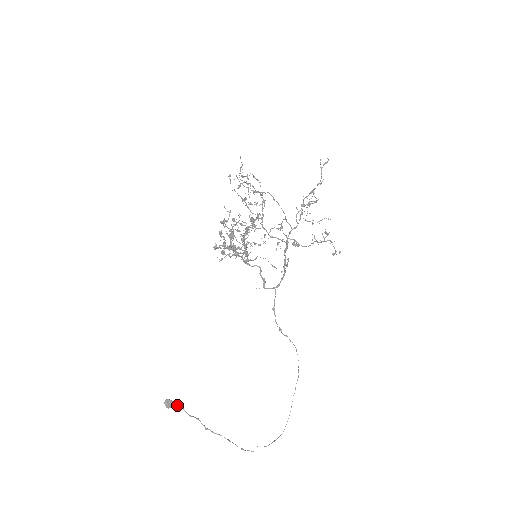
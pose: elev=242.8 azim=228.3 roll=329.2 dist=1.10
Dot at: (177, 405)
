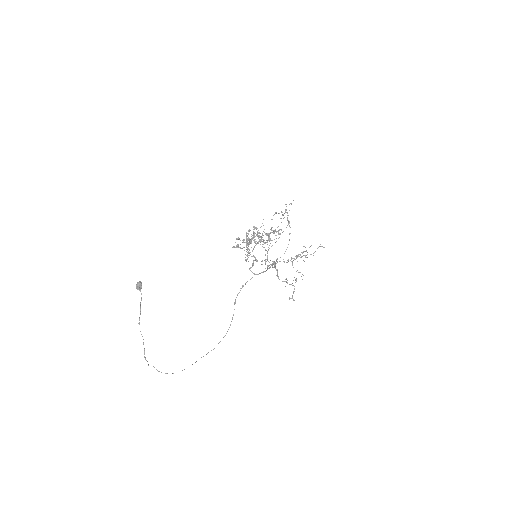
Dot at: occluded
